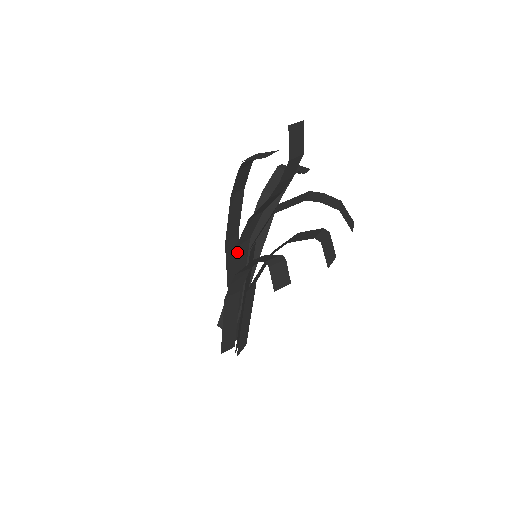
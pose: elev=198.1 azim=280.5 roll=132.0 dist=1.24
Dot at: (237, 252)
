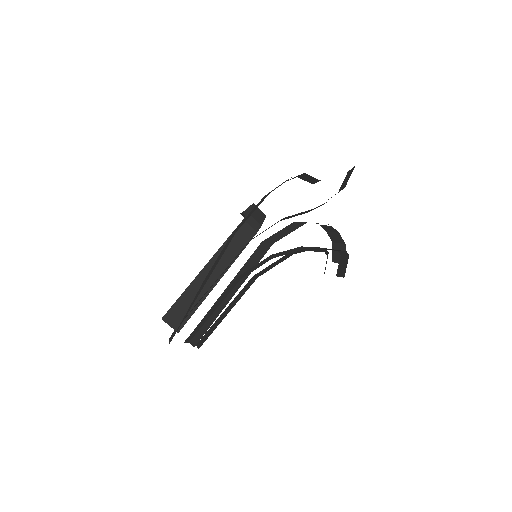
Dot at: occluded
